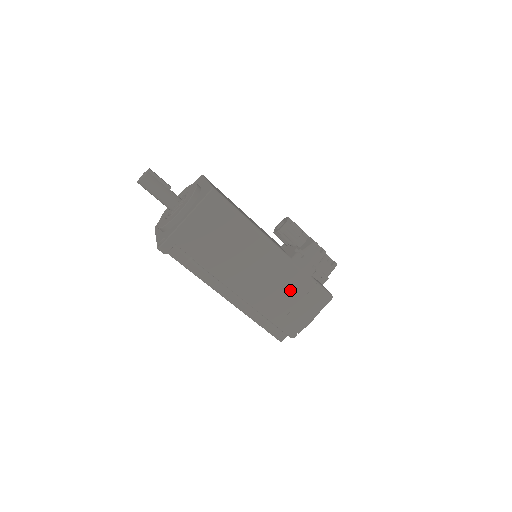
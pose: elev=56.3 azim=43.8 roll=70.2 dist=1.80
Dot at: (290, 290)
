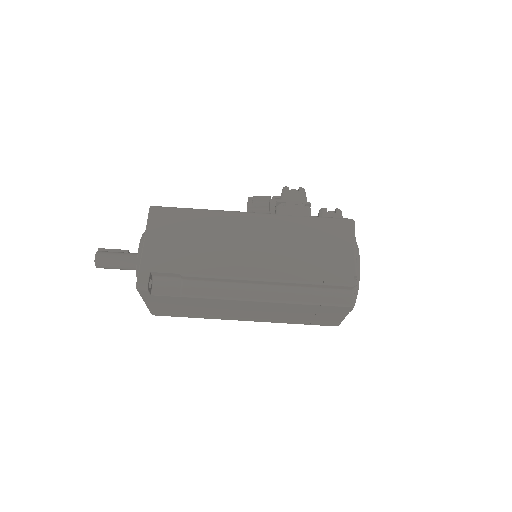
Dot at: (302, 240)
